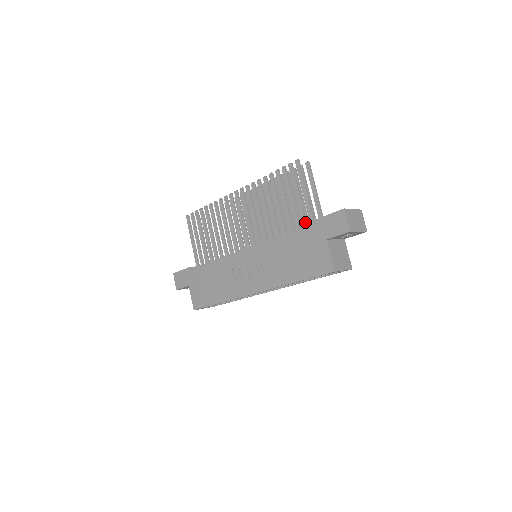
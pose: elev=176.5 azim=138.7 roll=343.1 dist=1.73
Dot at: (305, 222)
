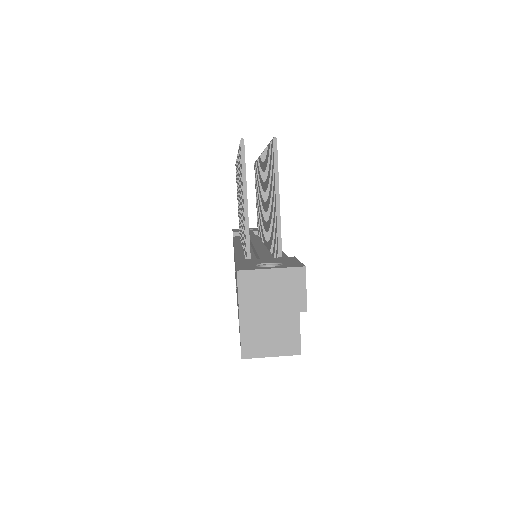
Dot at: occluded
